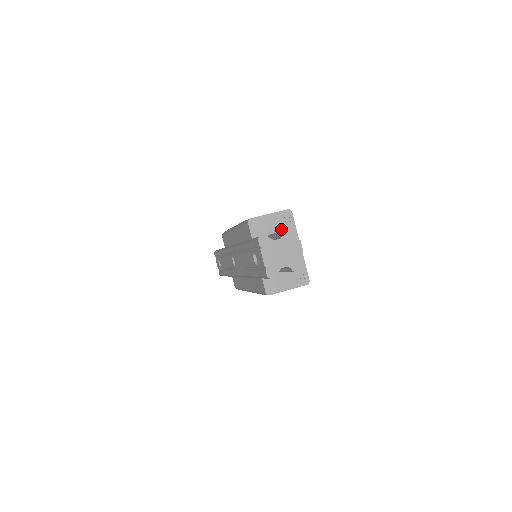
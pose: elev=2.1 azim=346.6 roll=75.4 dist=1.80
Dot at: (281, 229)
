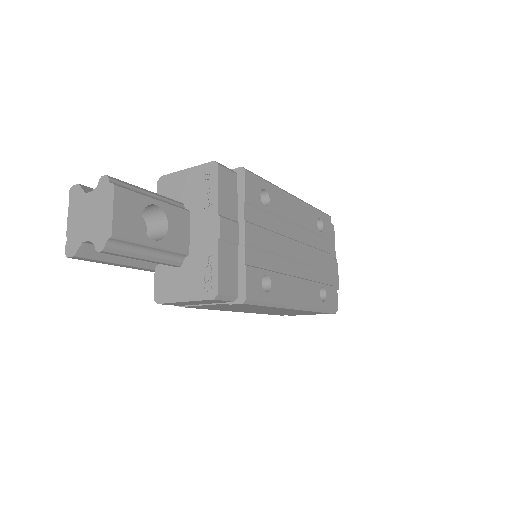
Dot at: (196, 195)
